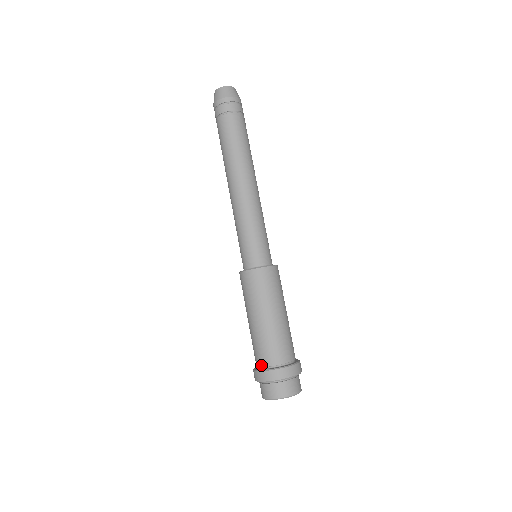
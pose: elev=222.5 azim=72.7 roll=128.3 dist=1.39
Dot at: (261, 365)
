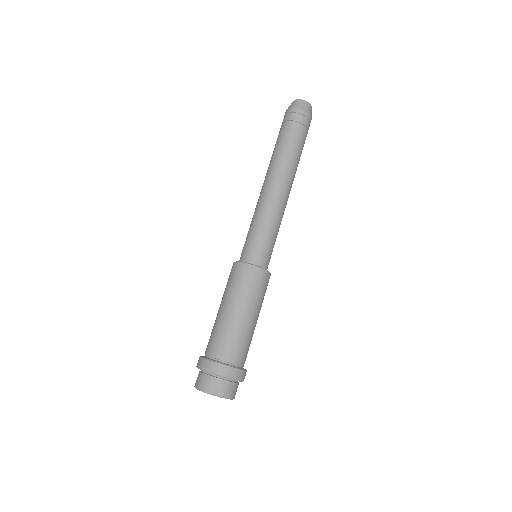
Dot at: (217, 357)
